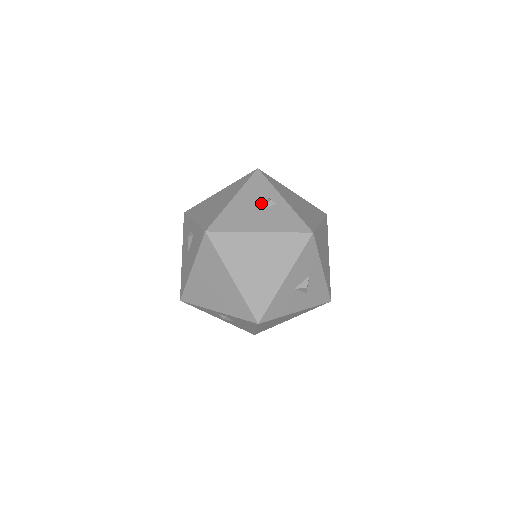
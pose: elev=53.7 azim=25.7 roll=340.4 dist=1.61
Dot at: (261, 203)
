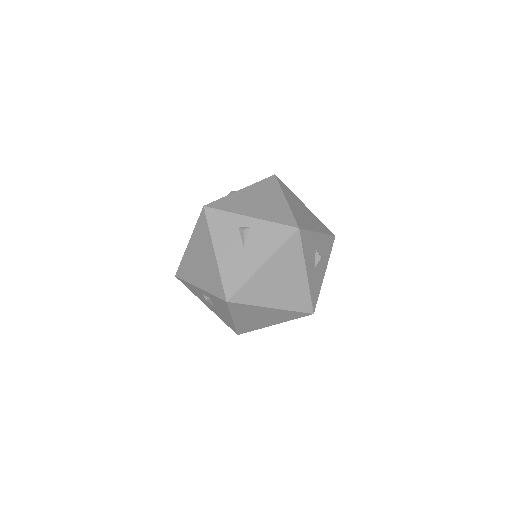
Dot at: (239, 238)
